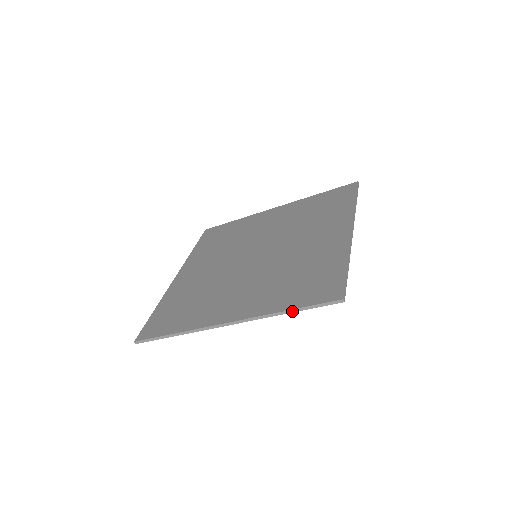
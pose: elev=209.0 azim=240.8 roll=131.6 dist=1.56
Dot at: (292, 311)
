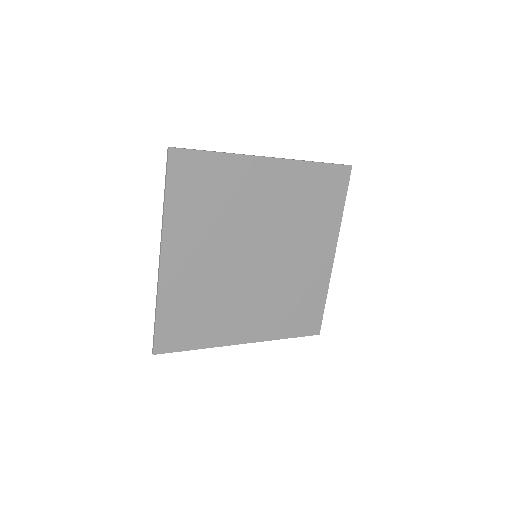
Dot at: occluded
